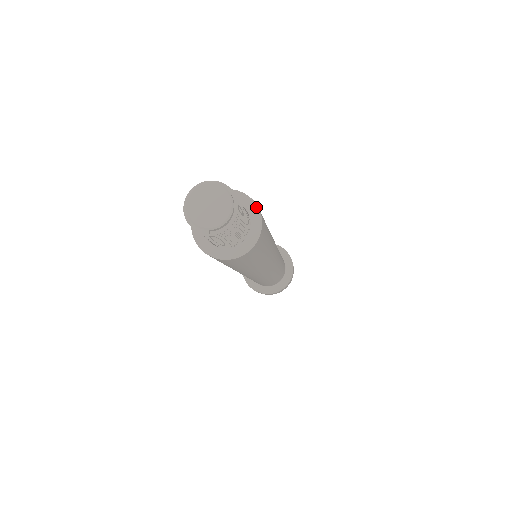
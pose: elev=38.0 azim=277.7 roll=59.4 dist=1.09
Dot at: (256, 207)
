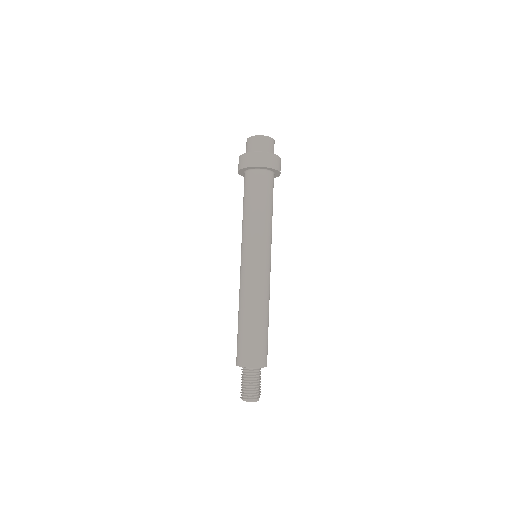
Dot at: occluded
